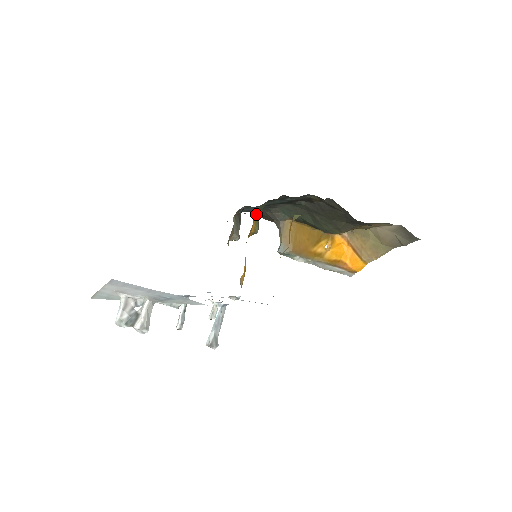
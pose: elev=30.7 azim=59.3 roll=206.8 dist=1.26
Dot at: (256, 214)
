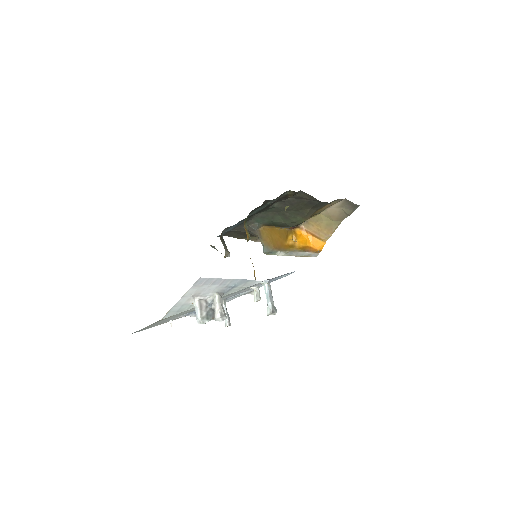
Dot at: (244, 225)
